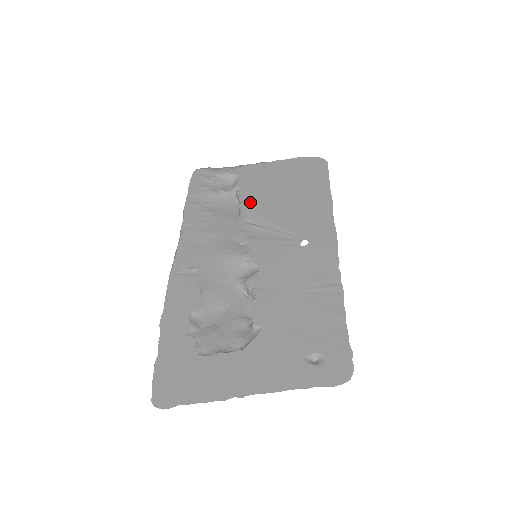
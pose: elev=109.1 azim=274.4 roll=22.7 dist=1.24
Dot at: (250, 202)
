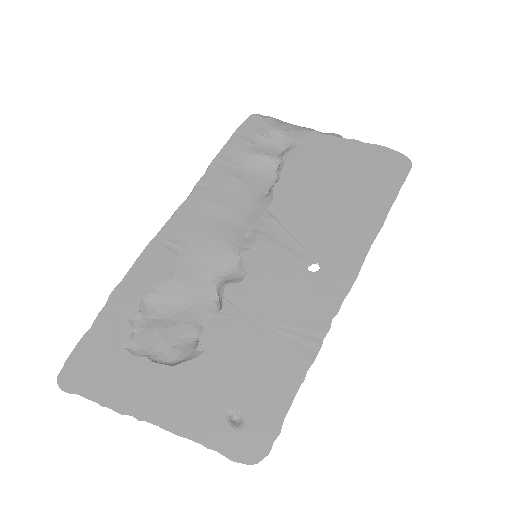
Dot at: (286, 185)
